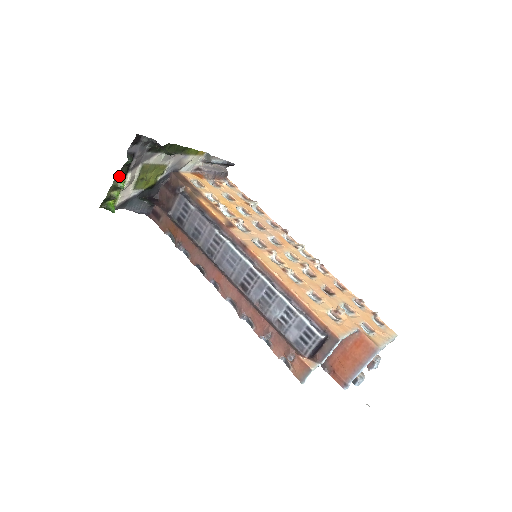
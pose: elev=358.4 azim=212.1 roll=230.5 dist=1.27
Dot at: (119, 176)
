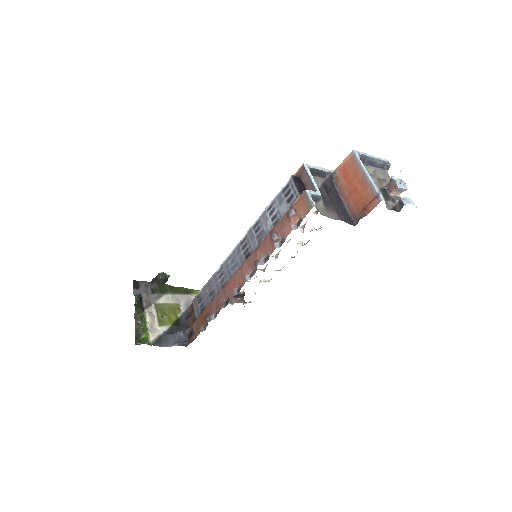
Dot at: (136, 312)
